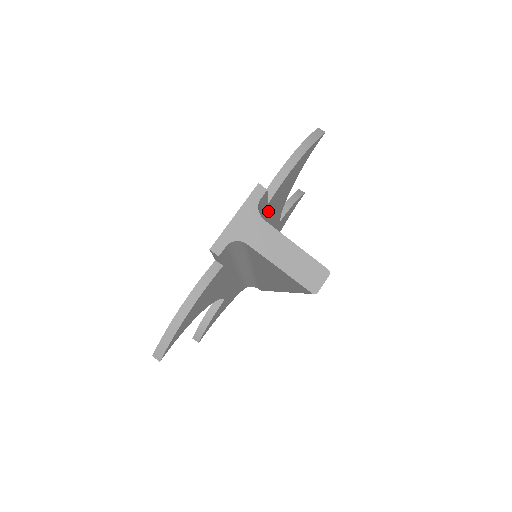
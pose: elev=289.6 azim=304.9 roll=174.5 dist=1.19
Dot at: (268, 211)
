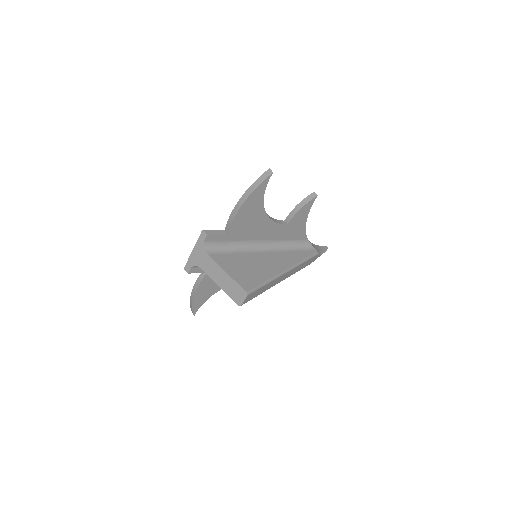
Dot at: (239, 235)
